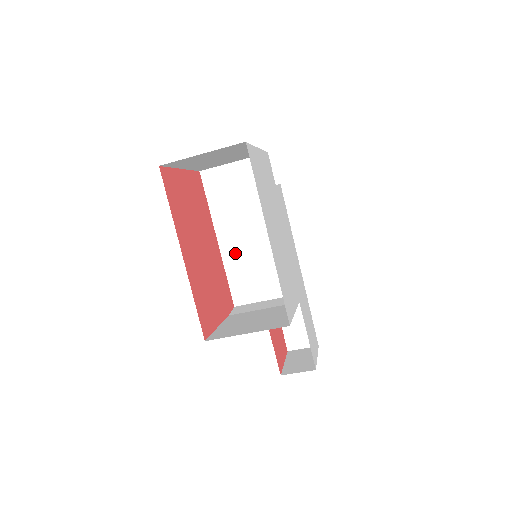
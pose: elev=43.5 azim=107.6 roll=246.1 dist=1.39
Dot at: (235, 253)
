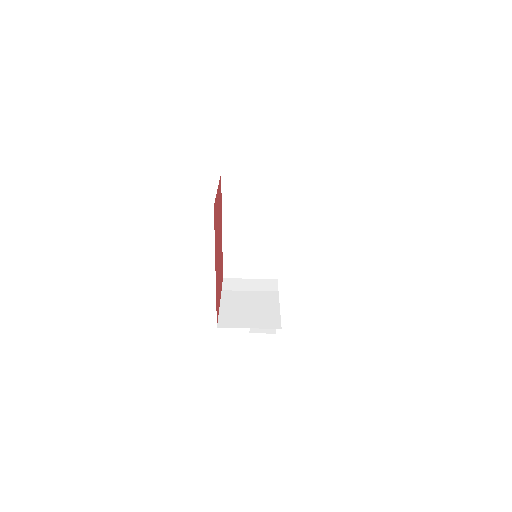
Dot at: (234, 241)
